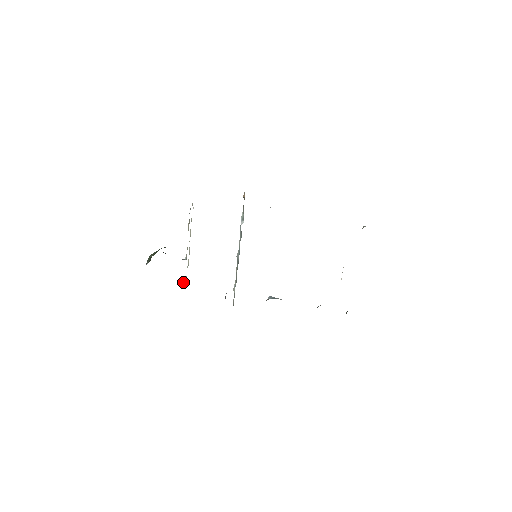
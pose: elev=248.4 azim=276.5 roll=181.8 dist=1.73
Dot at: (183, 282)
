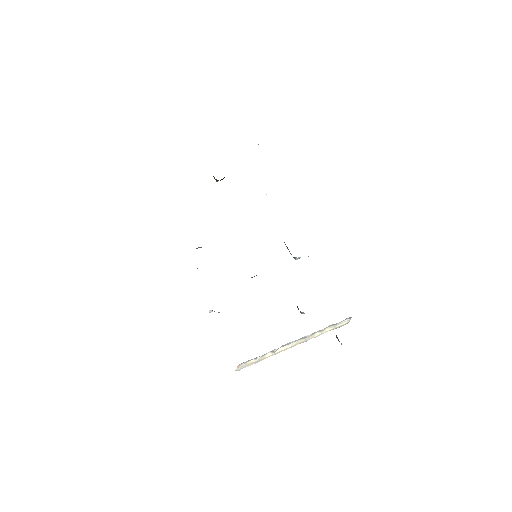
Dot at: occluded
